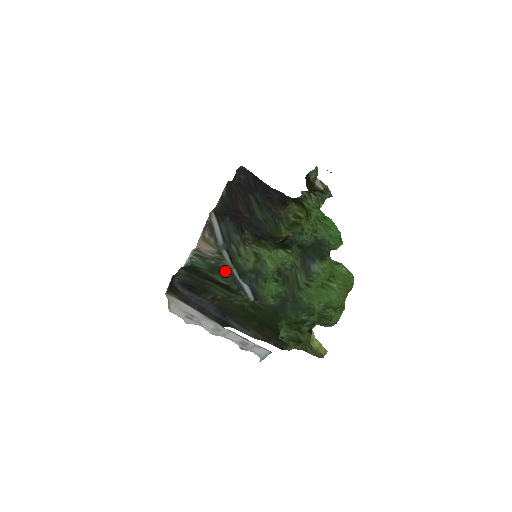
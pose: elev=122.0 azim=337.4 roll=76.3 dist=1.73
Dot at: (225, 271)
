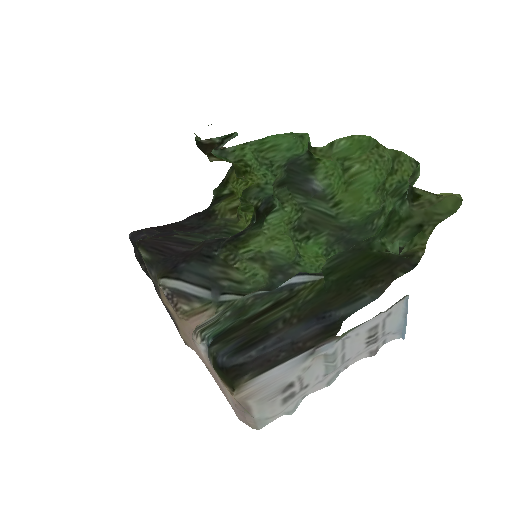
Dot at: (252, 300)
